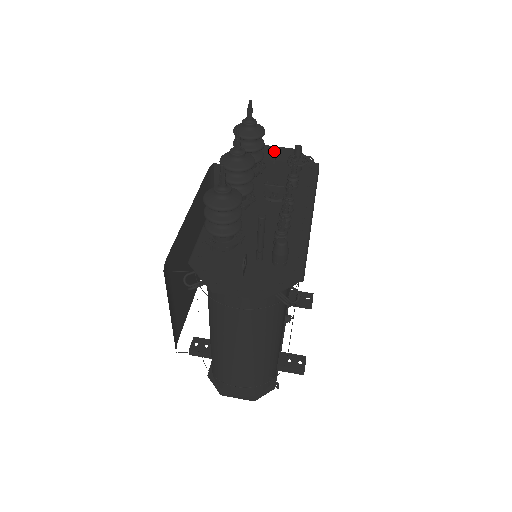
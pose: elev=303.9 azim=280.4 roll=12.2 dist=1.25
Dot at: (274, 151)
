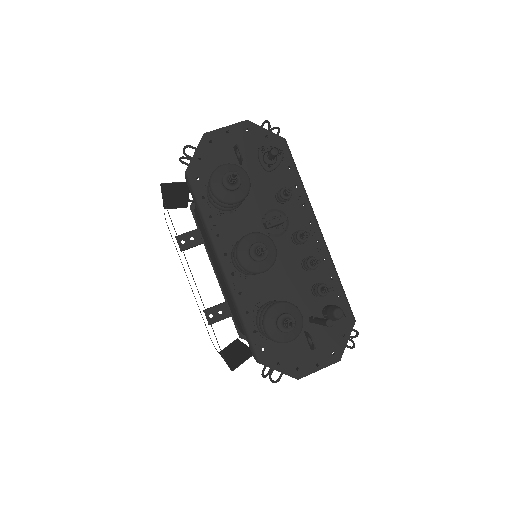
Dot at: (226, 139)
